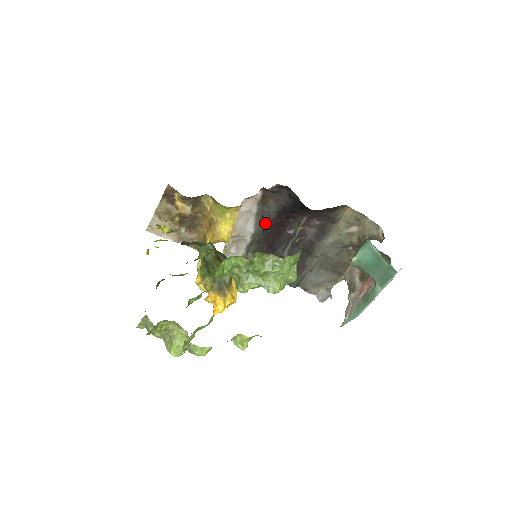
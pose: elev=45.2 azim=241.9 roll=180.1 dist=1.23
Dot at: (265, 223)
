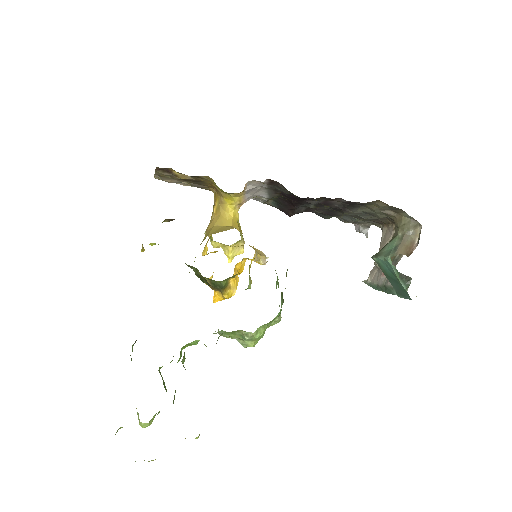
Dot at: (280, 192)
